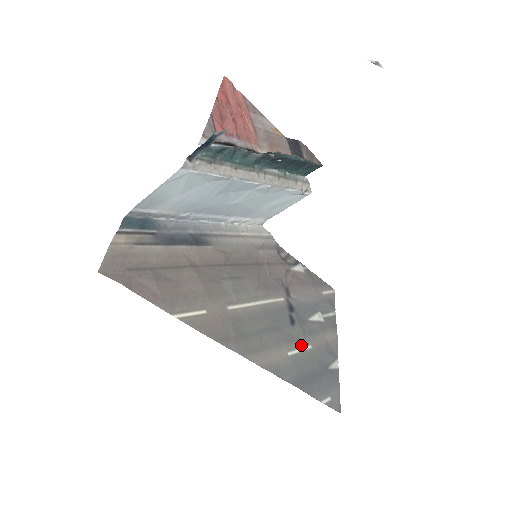
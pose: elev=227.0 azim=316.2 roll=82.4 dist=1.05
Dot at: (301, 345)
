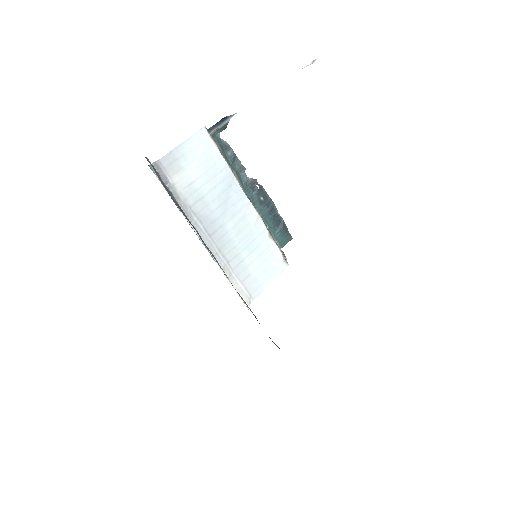
Dot at: occluded
